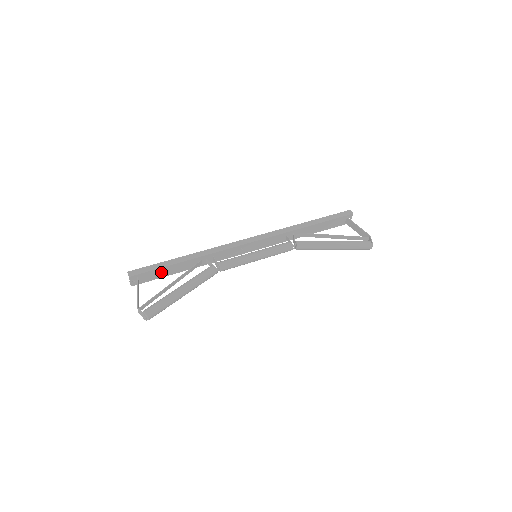
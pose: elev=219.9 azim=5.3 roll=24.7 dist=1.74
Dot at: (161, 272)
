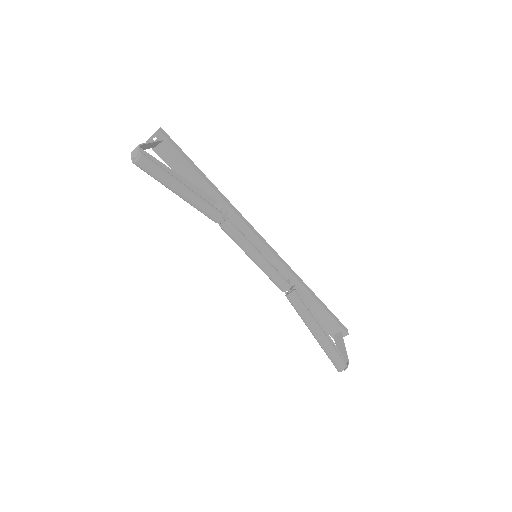
Dot at: (180, 165)
